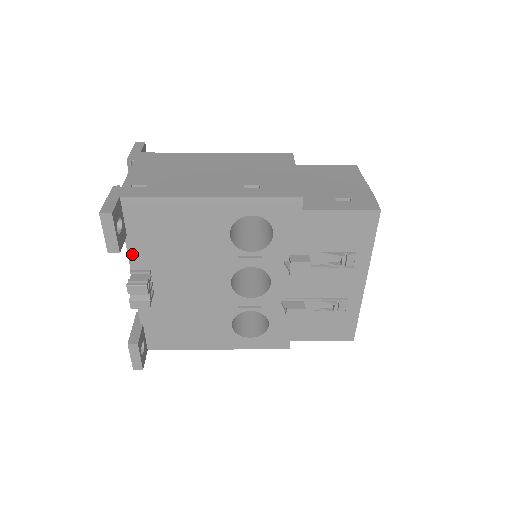
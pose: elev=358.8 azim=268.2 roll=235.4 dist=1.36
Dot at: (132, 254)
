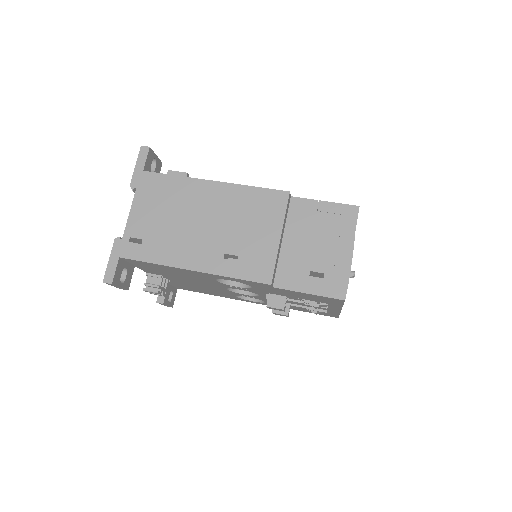
Dot at: (144, 270)
